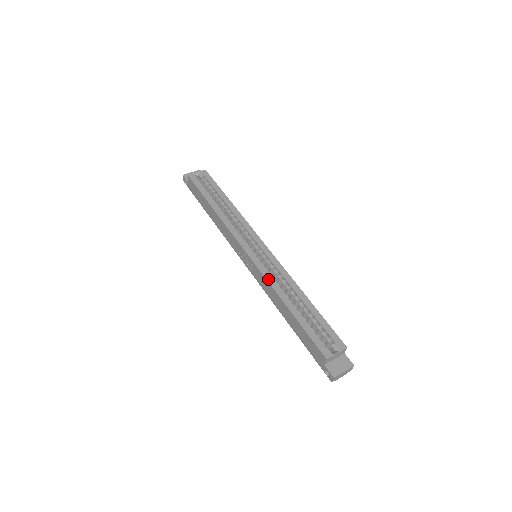
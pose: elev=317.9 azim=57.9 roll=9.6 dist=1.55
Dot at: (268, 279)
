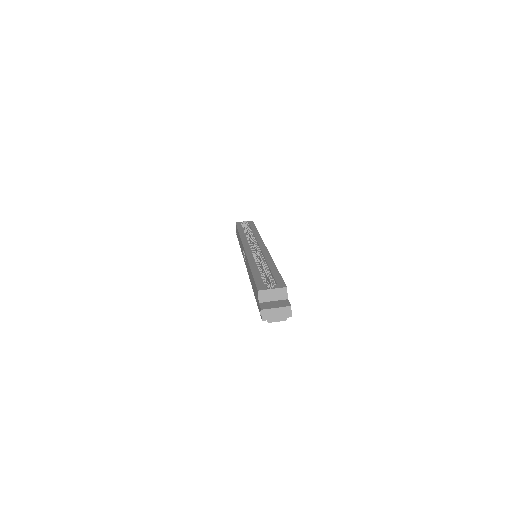
Dot at: (248, 256)
